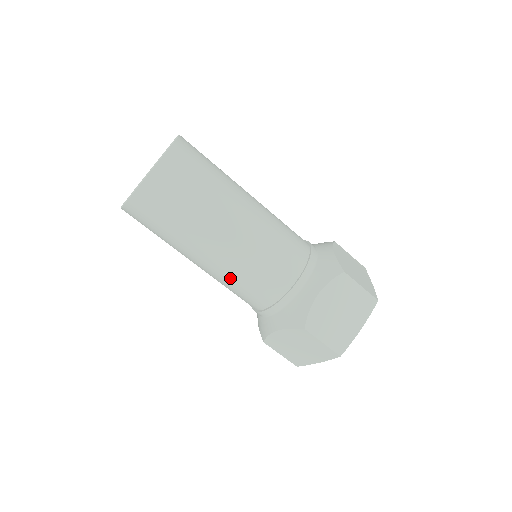
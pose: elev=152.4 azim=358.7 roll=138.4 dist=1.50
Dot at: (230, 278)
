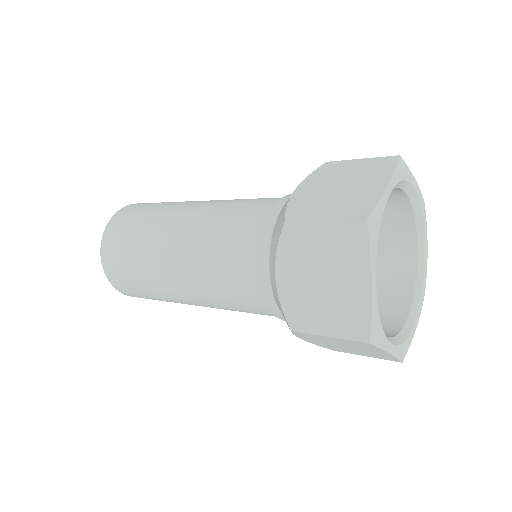
Dot at: (203, 260)
